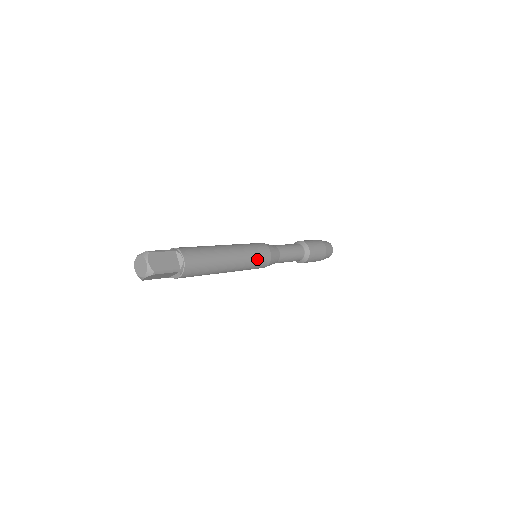
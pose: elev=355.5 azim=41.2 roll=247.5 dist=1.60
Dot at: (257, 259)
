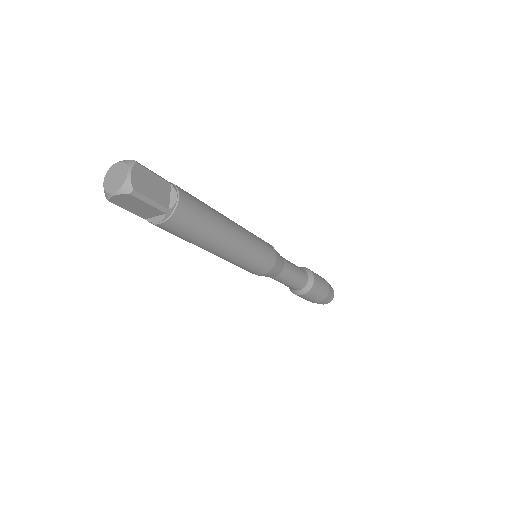
Dot at: (260, 257)
